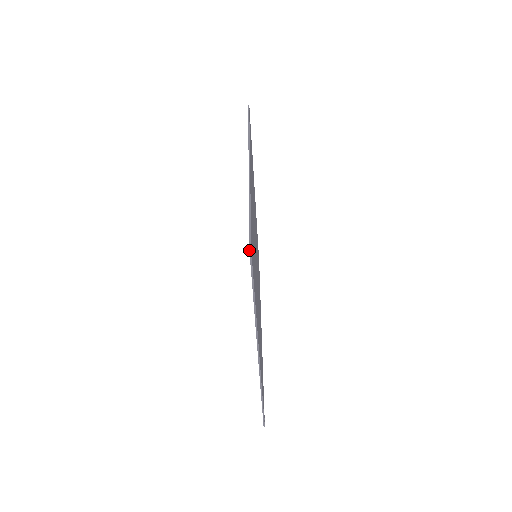
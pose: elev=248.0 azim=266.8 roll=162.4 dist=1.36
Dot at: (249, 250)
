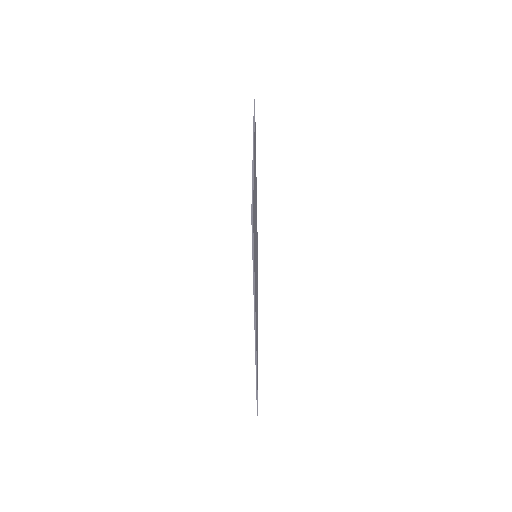
Dot at: occluded
